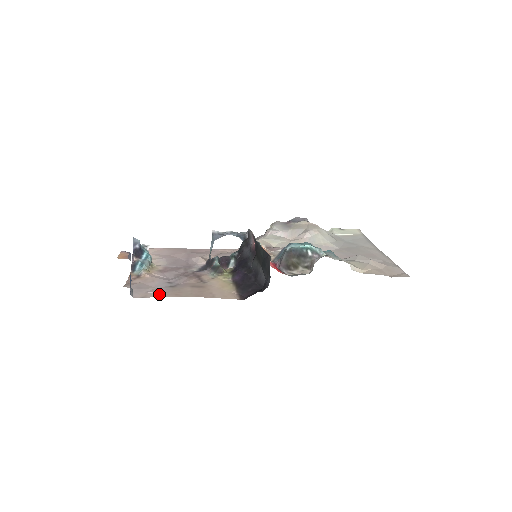
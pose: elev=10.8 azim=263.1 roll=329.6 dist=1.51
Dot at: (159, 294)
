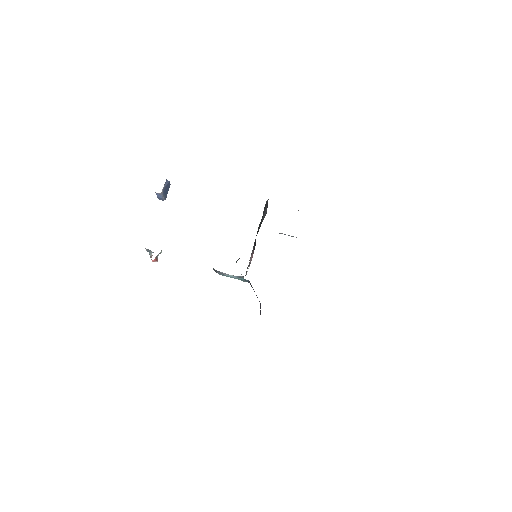
Dot at: occluded
